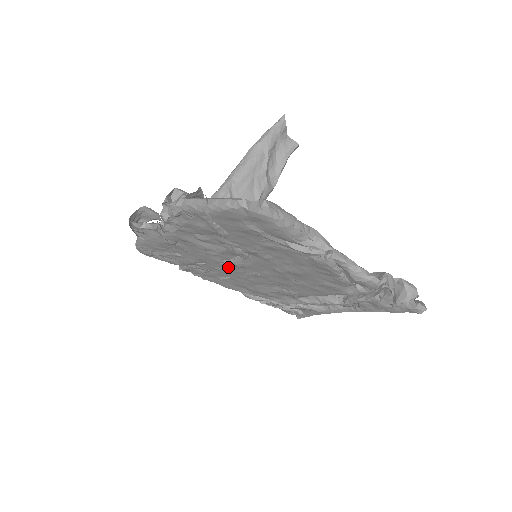
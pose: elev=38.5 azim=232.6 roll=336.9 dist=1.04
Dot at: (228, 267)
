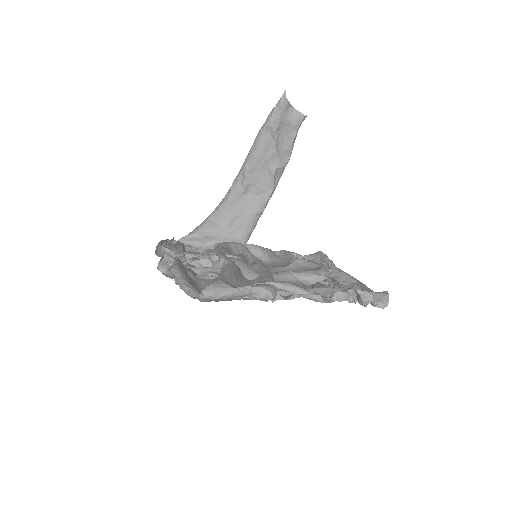
Dot at: occluded
